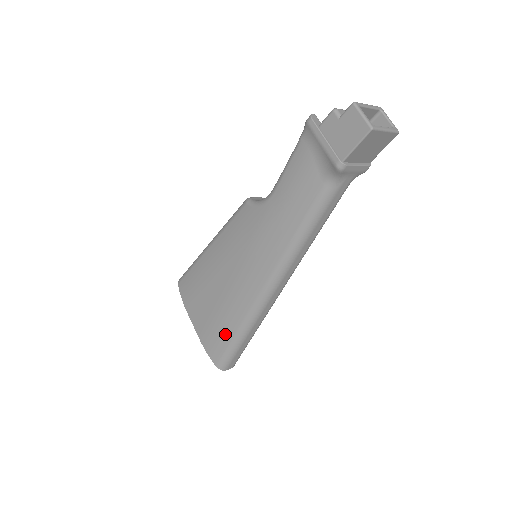
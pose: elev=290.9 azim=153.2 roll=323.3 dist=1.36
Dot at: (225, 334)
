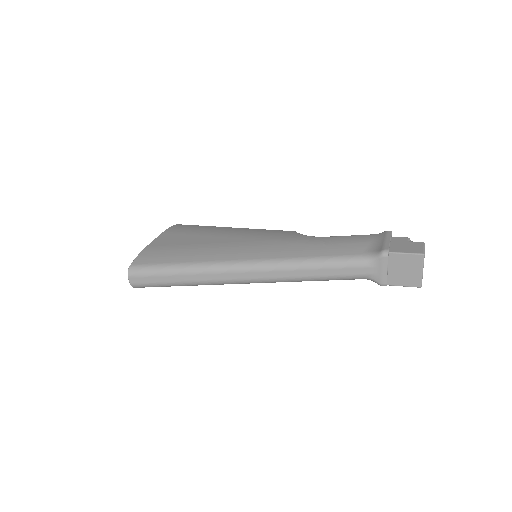
Dot at: (174, 257)
